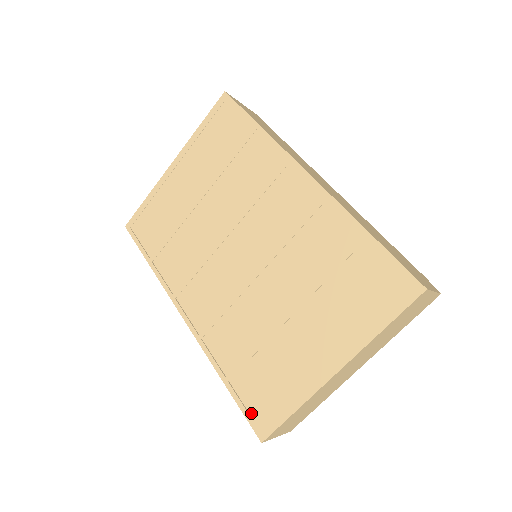
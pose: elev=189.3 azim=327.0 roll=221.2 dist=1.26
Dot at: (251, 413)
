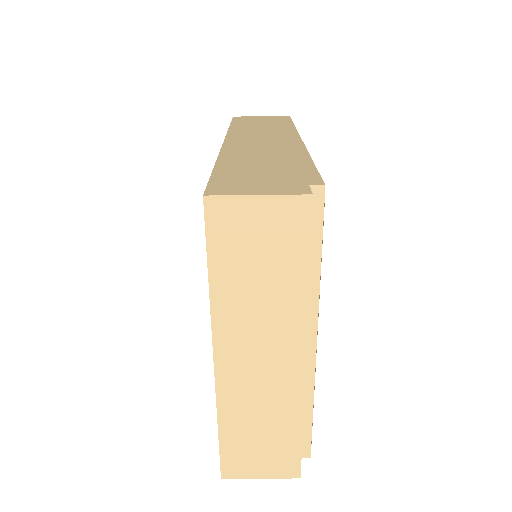
Dot at: occluded
